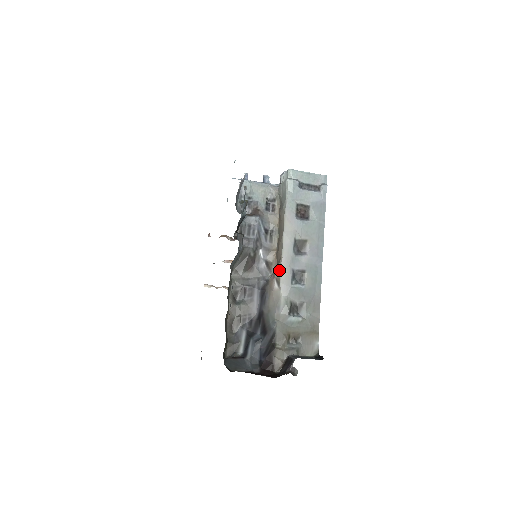
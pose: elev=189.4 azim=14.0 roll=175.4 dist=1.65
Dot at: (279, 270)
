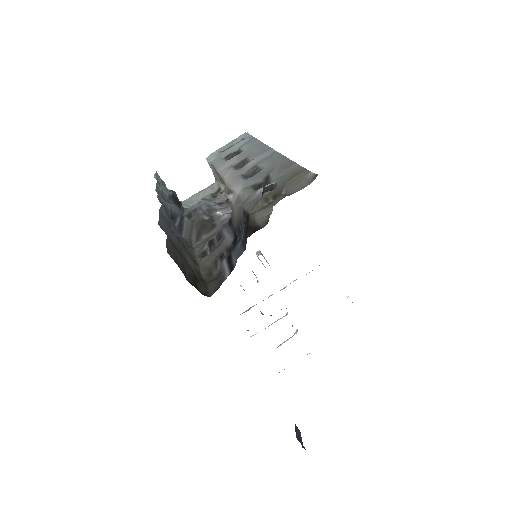
Dot at: (225, 186)
